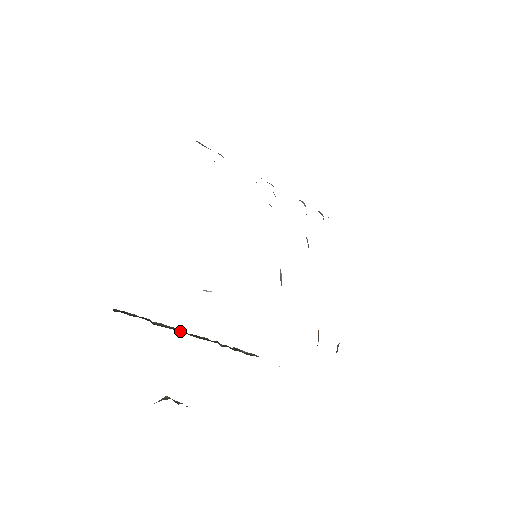
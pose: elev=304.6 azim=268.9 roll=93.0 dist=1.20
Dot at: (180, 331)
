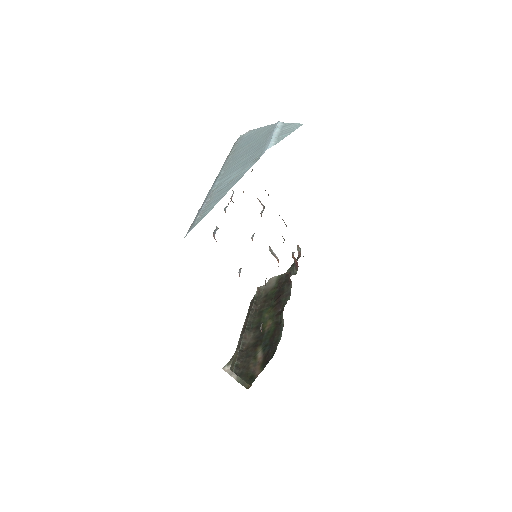
Dot at: (248, 334)
